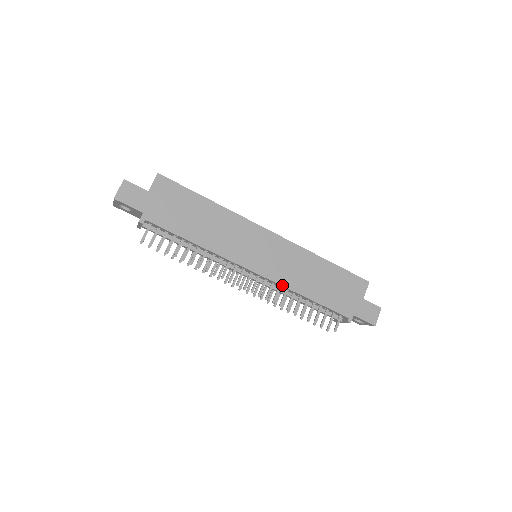
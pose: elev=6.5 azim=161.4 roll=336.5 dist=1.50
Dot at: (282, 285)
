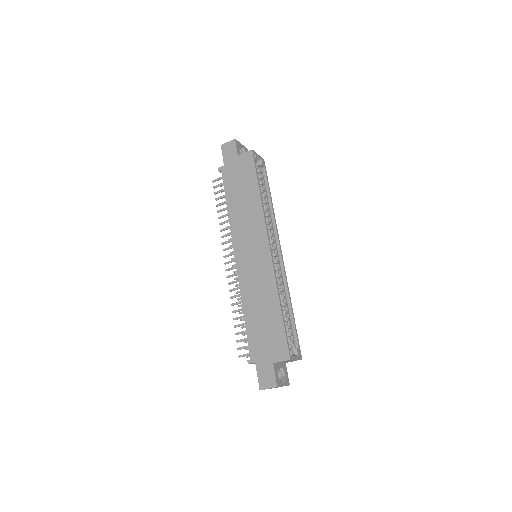
Dot at: (240, 285)
